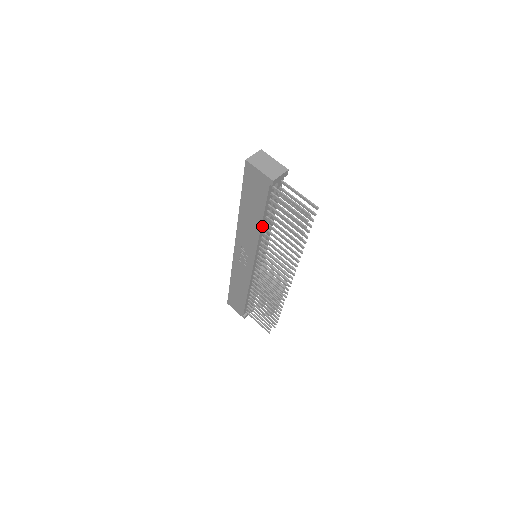
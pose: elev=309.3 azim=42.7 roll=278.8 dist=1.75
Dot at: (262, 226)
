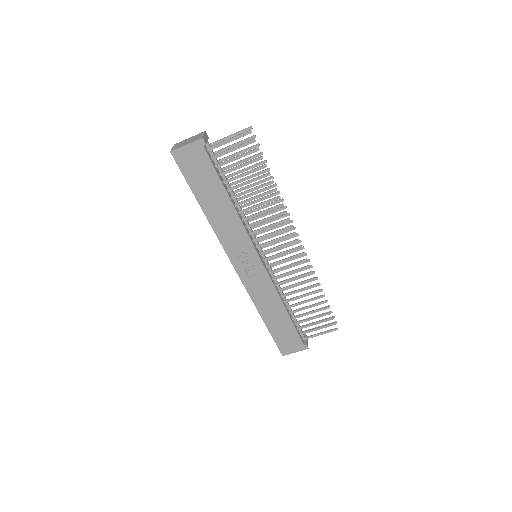
Dot at: (232, 203)
